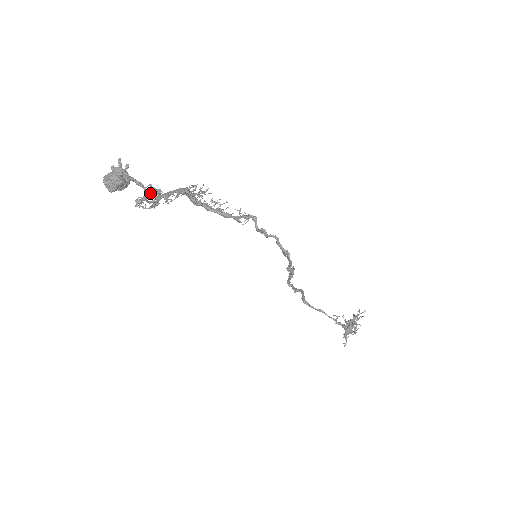
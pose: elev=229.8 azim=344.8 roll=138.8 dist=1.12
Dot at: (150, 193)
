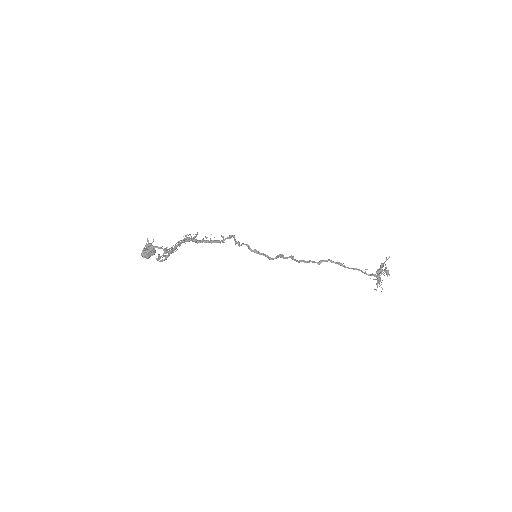
Dot at: (166, 251)
